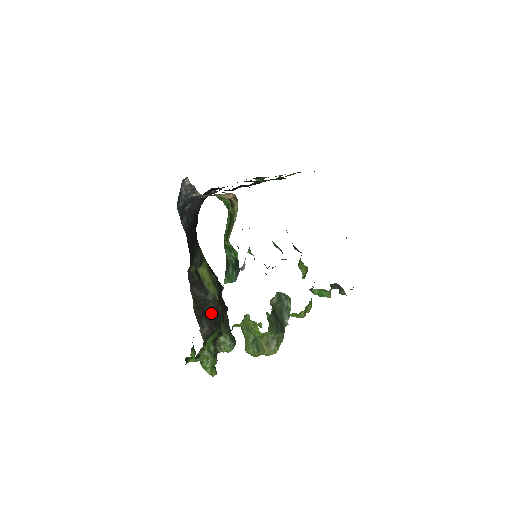
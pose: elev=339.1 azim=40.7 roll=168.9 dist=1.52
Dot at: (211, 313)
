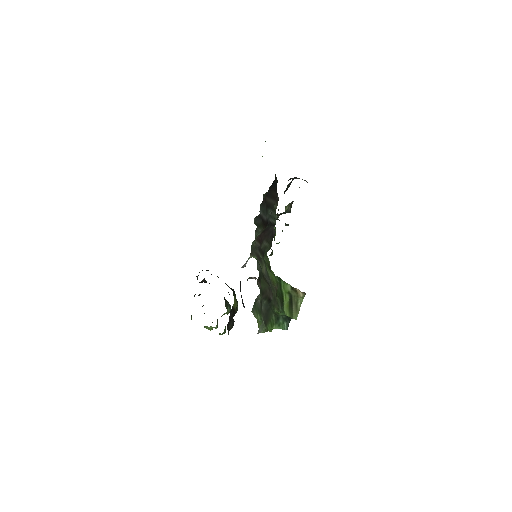
Dot at: (230, 314)
